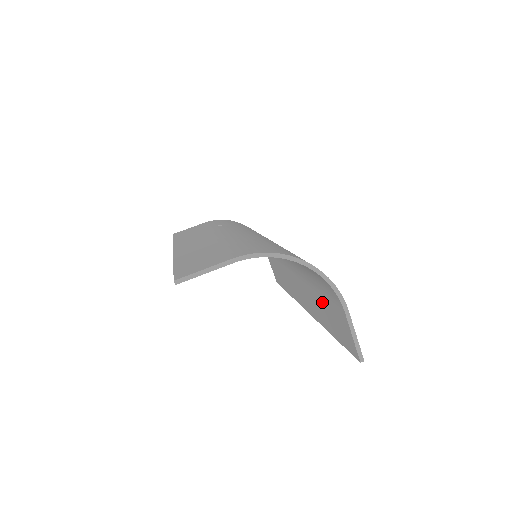
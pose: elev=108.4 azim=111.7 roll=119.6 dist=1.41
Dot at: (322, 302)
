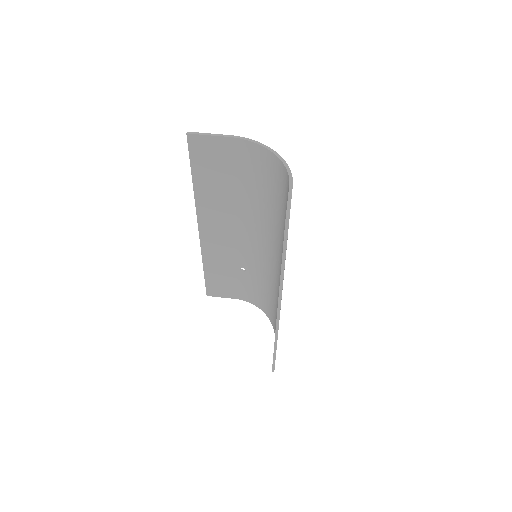
Dot at: occluded
